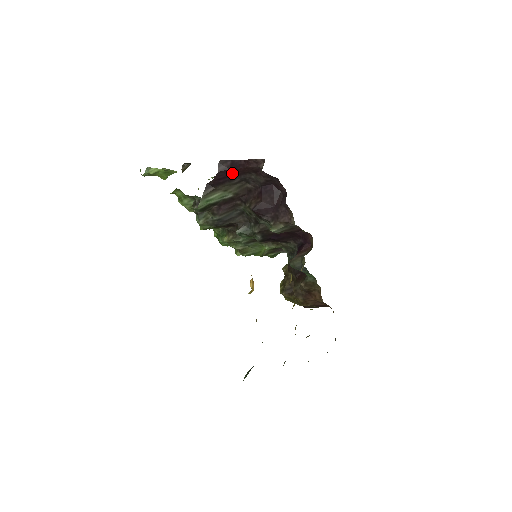
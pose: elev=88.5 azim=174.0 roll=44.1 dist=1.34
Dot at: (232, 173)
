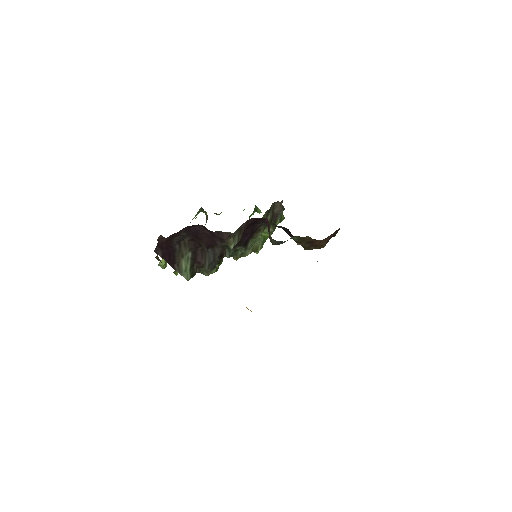
Dot at: (168, 249)
